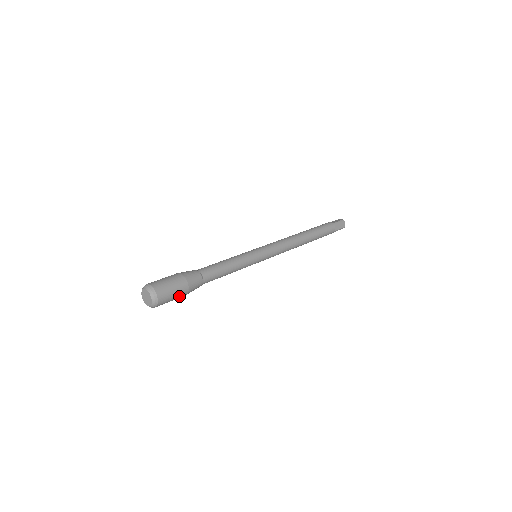
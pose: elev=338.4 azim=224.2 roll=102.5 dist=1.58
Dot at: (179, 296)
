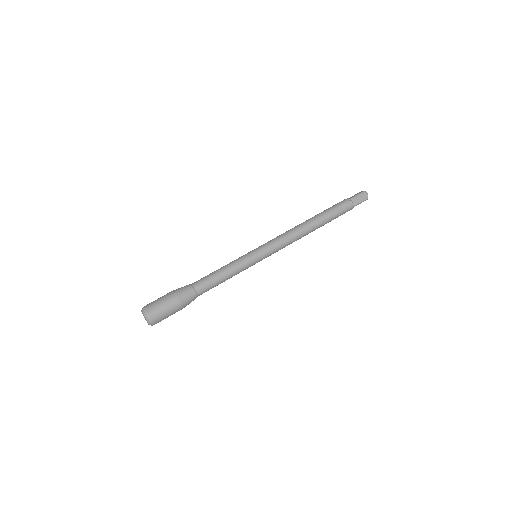
Dot at: (174, 311)
